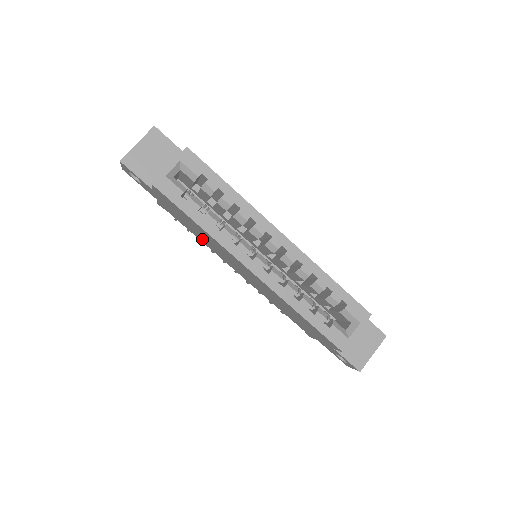
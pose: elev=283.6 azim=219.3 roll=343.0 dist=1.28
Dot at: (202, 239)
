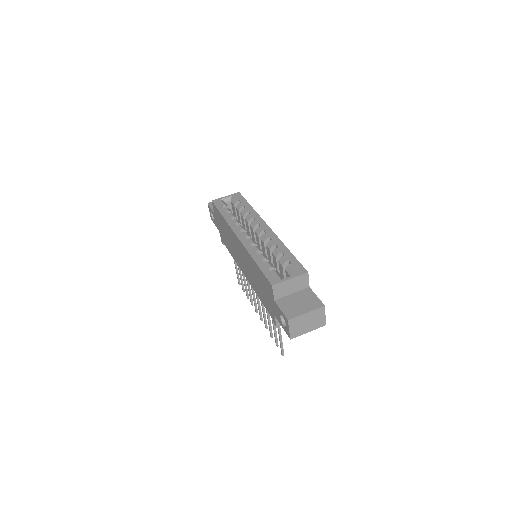
Dot at: (231, 250)
